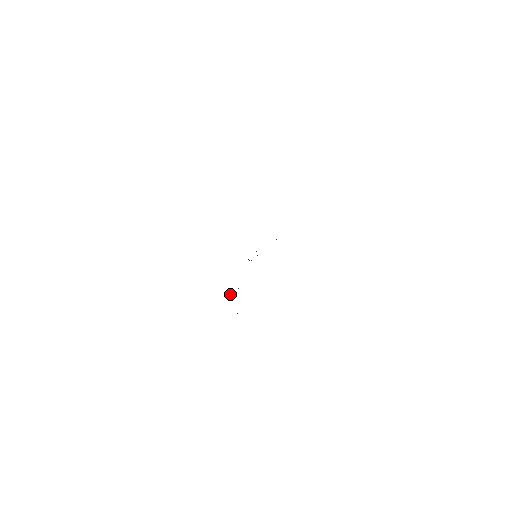
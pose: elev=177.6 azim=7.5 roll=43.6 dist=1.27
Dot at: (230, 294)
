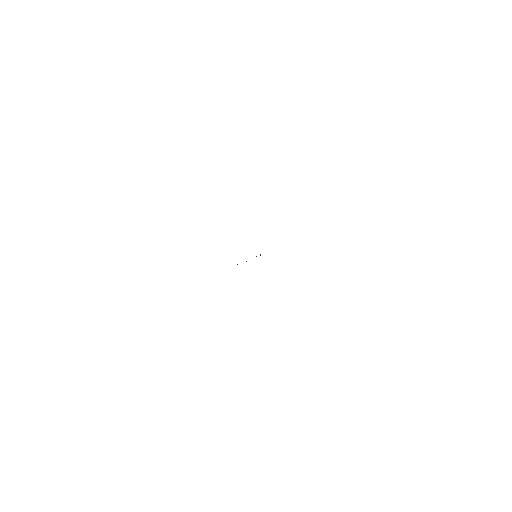
Dot at: occluded
